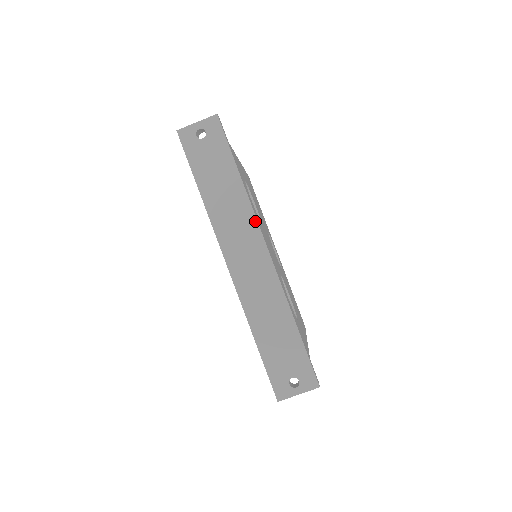
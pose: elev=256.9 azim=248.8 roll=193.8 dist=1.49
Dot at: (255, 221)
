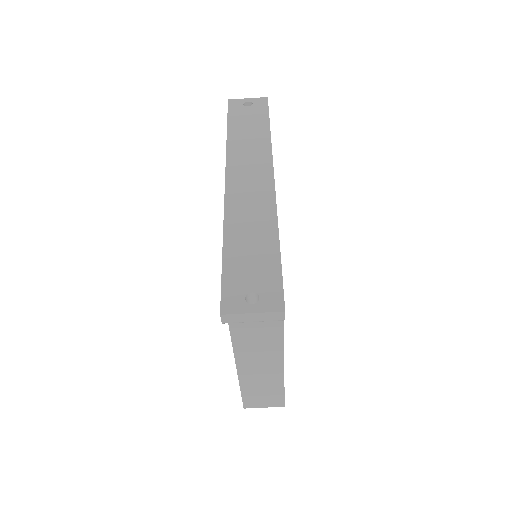
Dot at: (270, 158)
